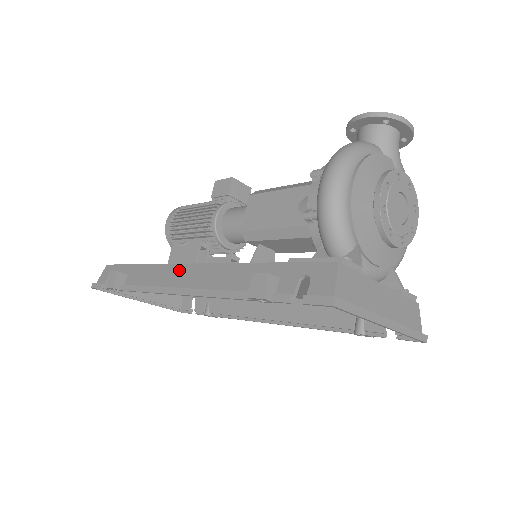
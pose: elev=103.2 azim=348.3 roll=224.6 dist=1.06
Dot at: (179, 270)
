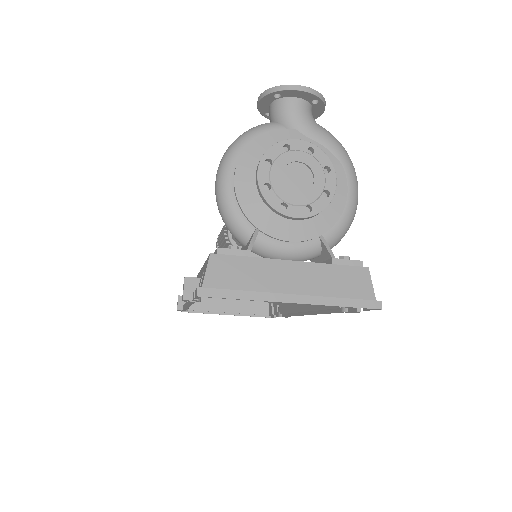
Dot at: occluded
